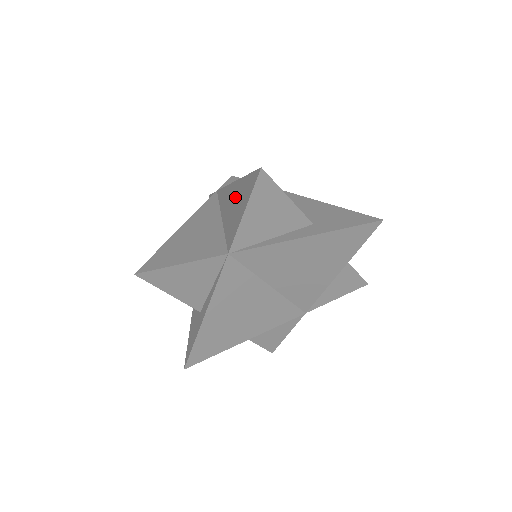
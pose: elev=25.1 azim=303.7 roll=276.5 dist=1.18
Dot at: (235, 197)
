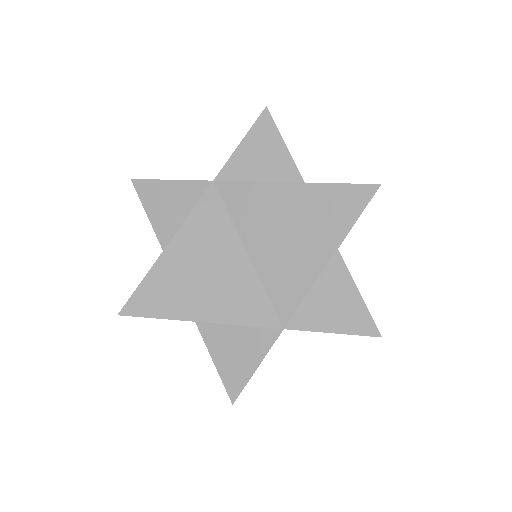
Dot at: occluded
